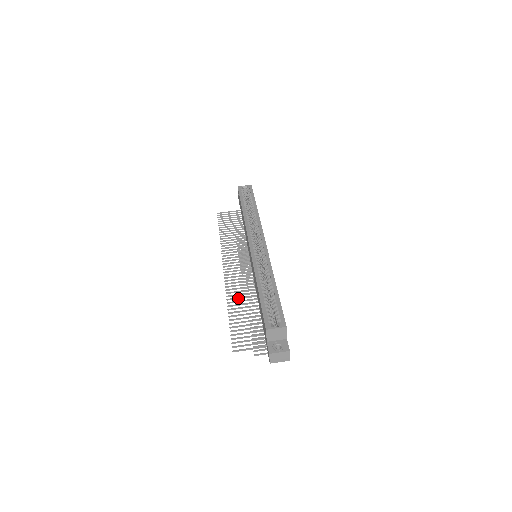
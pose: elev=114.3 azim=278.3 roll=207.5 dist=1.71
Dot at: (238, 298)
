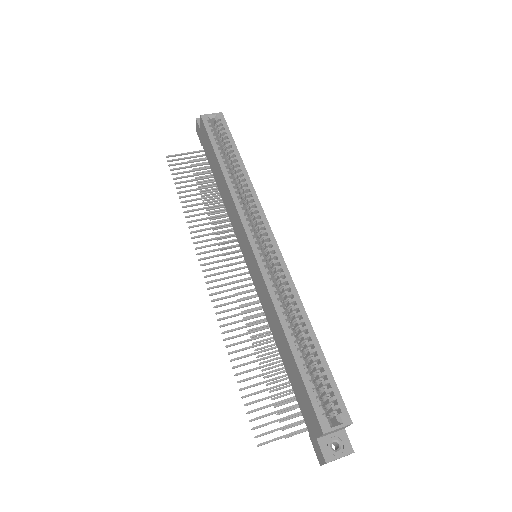
Dot at: (241, 335)
